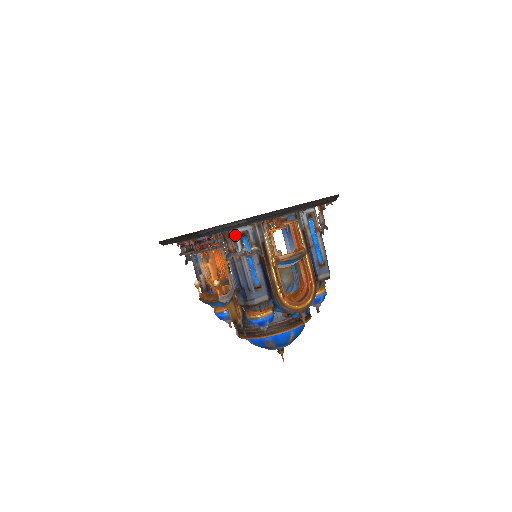
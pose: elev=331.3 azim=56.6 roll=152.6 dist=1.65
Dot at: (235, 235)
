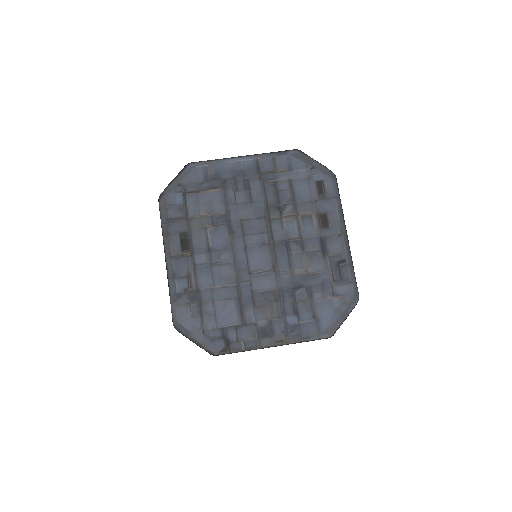
Dot at: occluded
